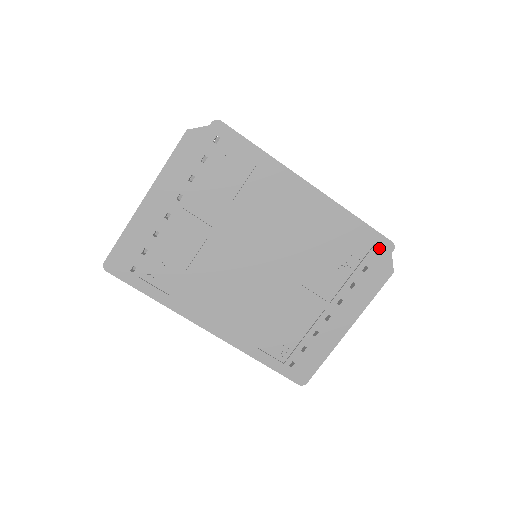
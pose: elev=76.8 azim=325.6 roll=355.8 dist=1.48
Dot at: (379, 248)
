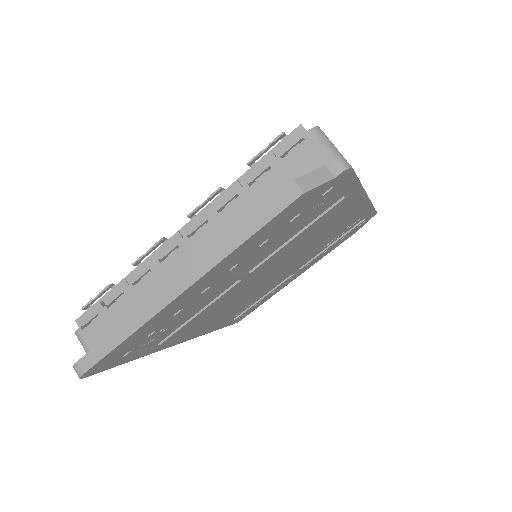
Dot at: (365, 220)
